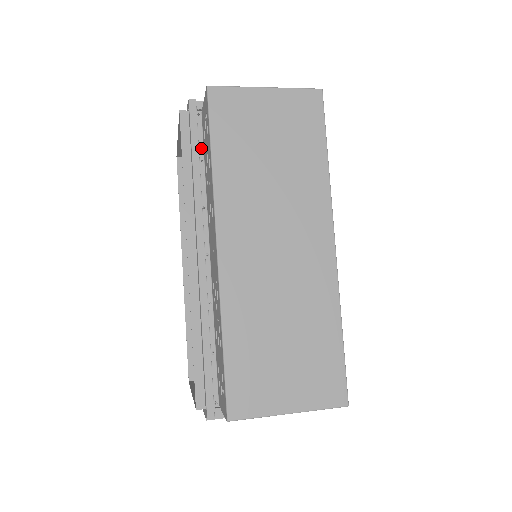
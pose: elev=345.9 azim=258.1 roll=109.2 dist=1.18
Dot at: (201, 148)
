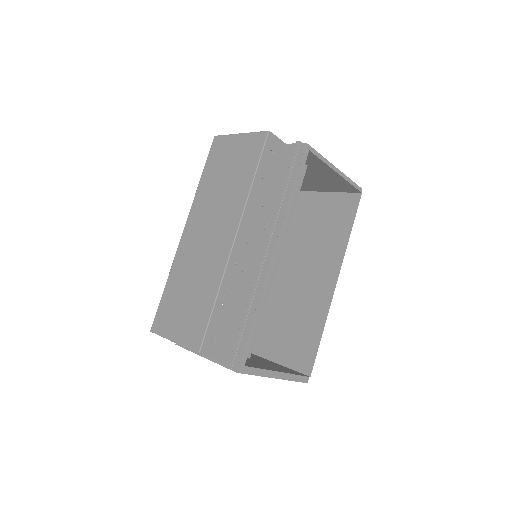
Dot at: occluded
